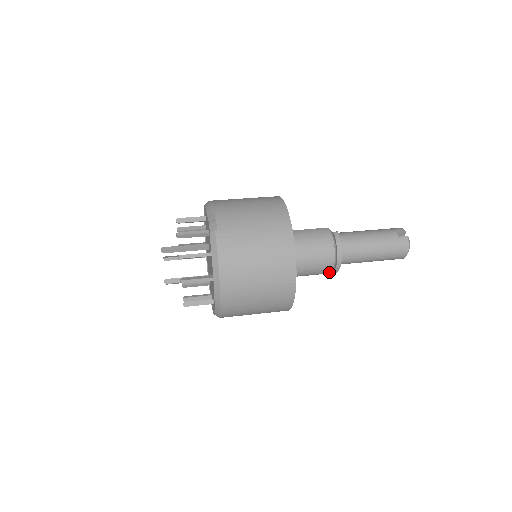
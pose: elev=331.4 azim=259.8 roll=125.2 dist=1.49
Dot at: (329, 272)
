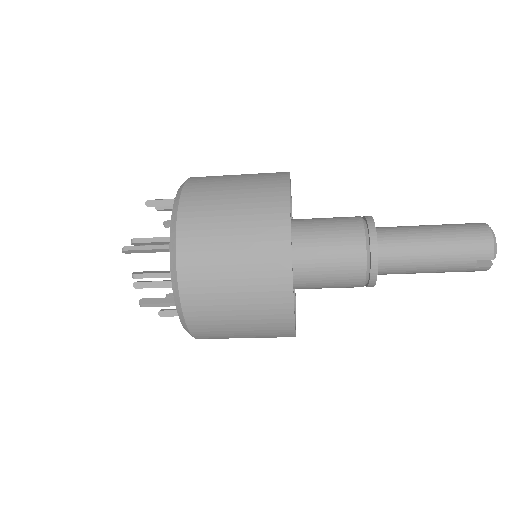
Dot at: (361, 233)
